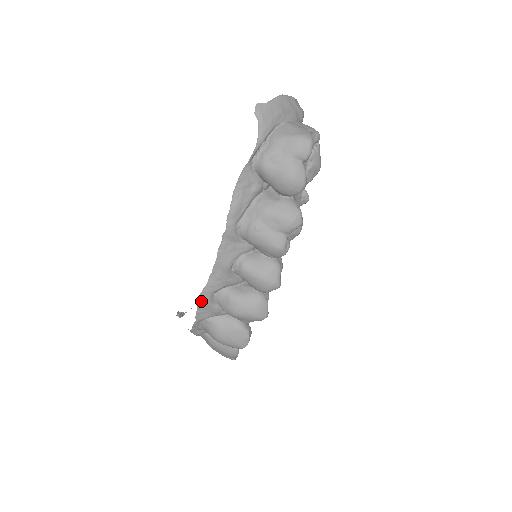
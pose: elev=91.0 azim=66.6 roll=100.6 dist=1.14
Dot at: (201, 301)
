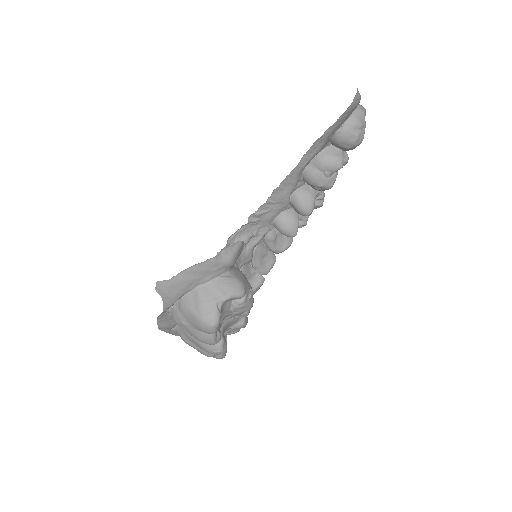
Dot at: occluded
